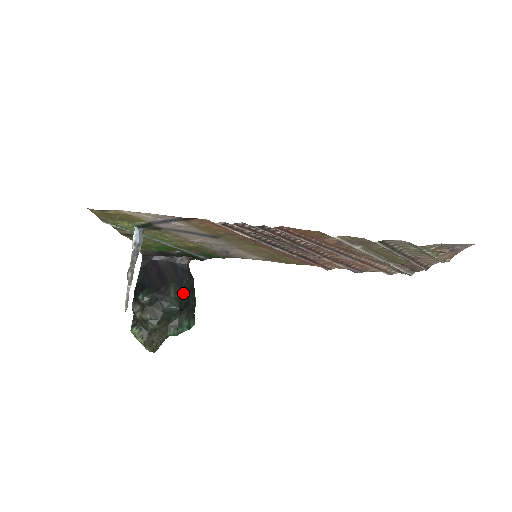
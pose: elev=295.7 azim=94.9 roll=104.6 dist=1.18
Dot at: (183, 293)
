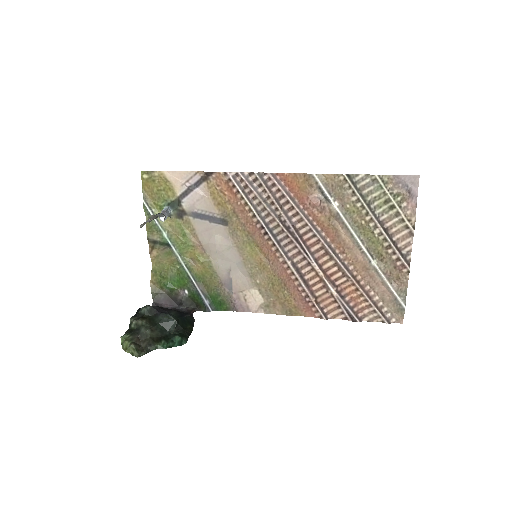
Dot at: (183, 318)
